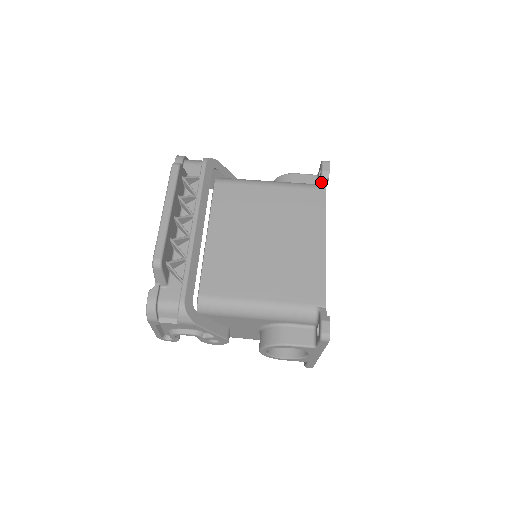
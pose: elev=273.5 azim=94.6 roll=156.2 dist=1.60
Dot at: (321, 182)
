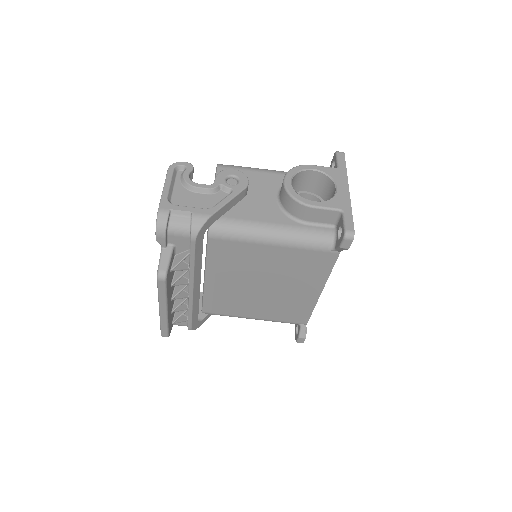
Dot at: (336, 250)
